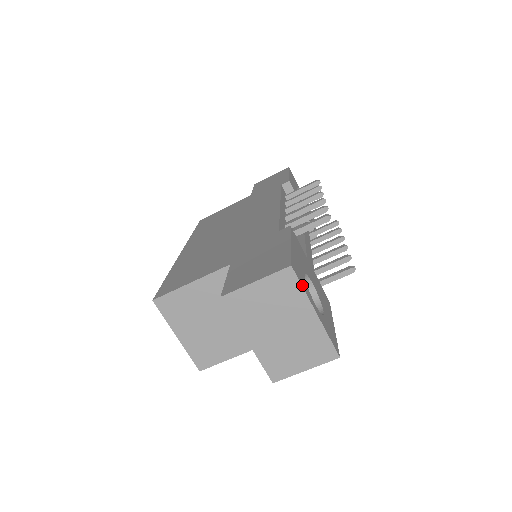
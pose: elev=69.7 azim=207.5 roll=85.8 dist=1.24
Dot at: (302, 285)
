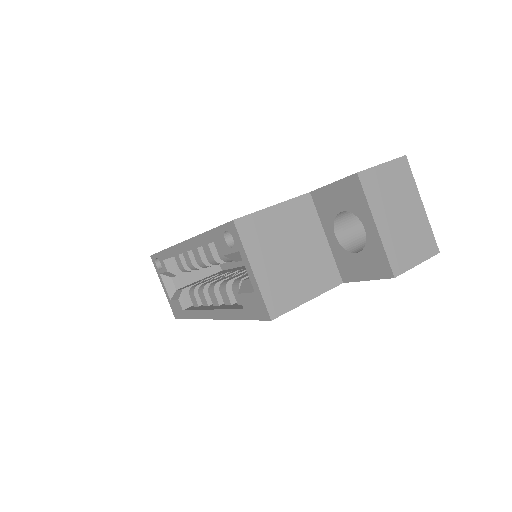
Dot at: (411, 177)
